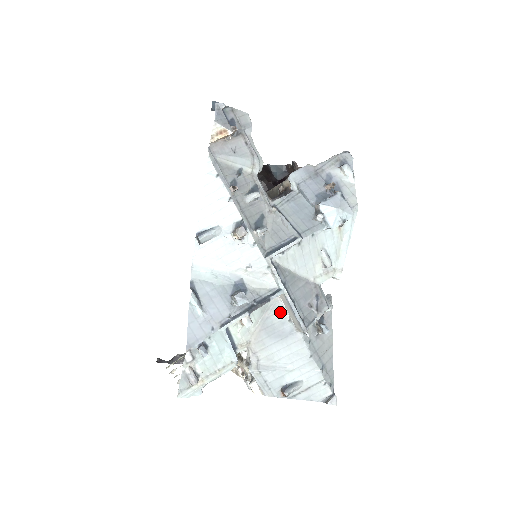
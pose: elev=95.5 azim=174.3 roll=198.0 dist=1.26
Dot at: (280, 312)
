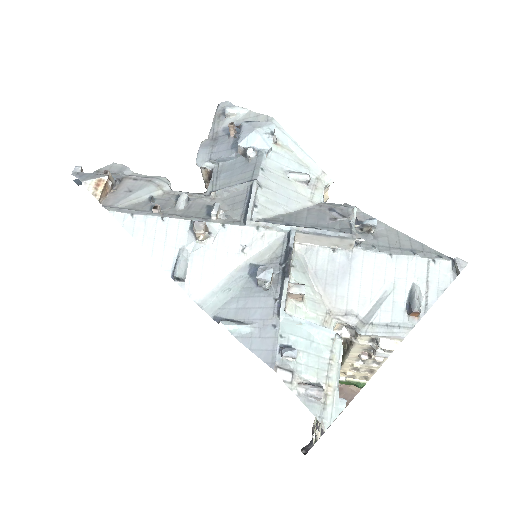
Dot at: (318, 255)
